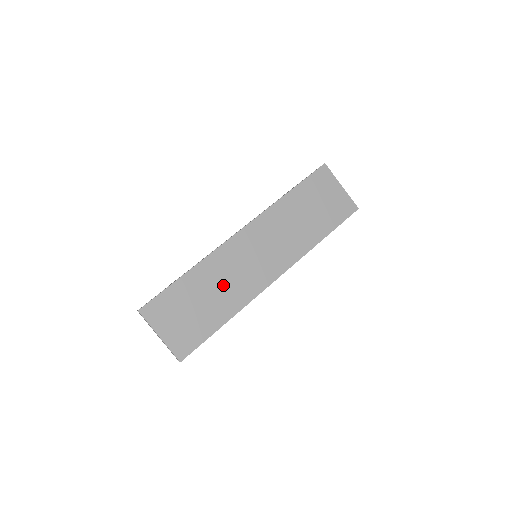
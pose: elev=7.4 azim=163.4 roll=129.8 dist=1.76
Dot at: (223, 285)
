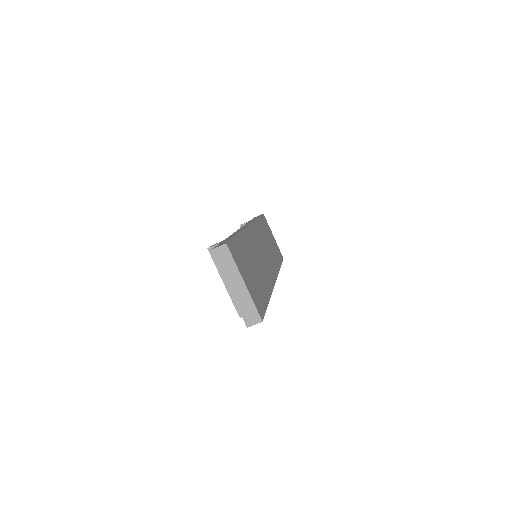
Dot at: (258, 263)
